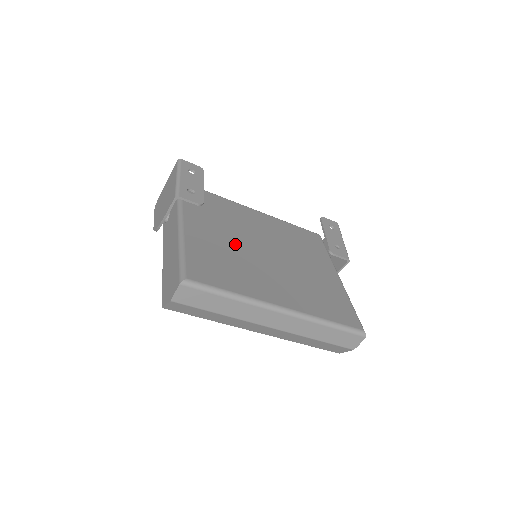
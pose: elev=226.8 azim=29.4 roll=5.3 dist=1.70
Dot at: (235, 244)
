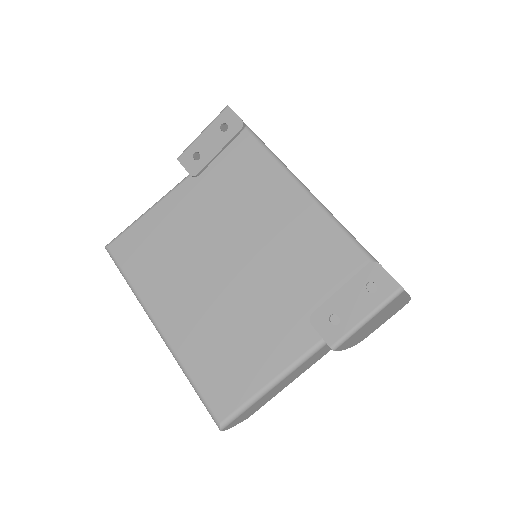
Dot at: (202, 234)
